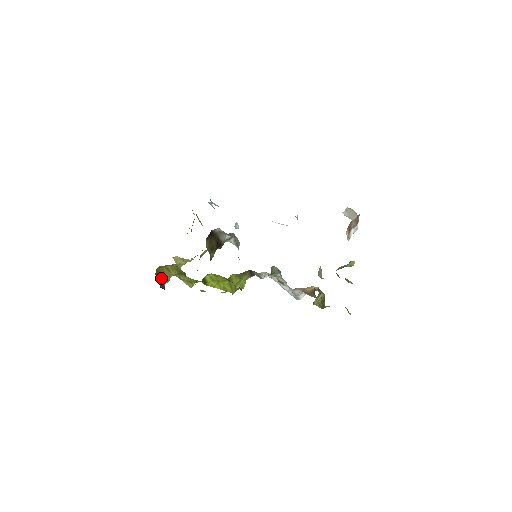
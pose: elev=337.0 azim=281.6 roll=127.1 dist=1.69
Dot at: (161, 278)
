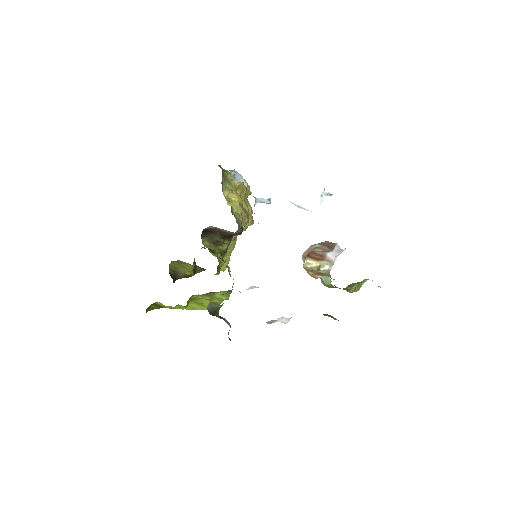
Dot at: (181, 269)
